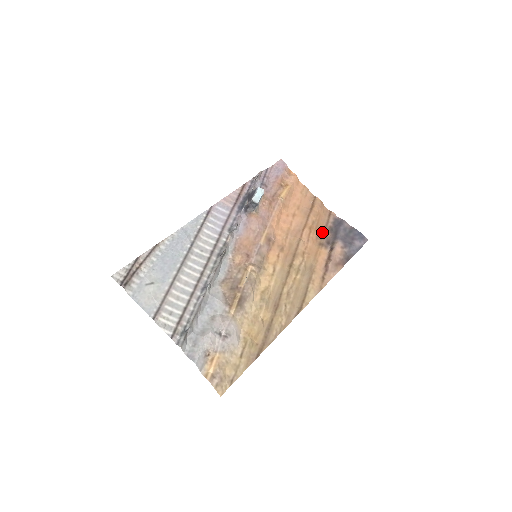
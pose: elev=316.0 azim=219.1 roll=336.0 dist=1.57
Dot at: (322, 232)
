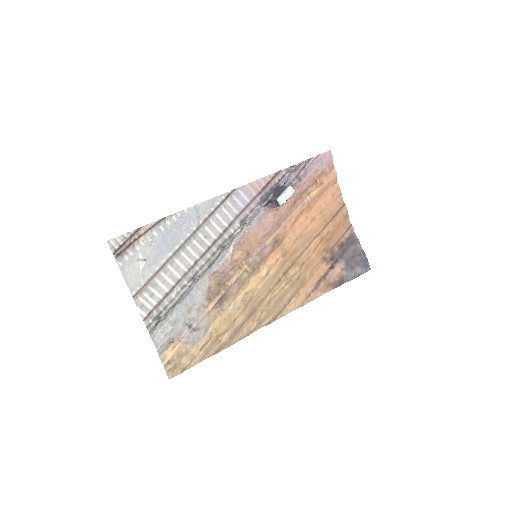
Dot at: (332, 245)
